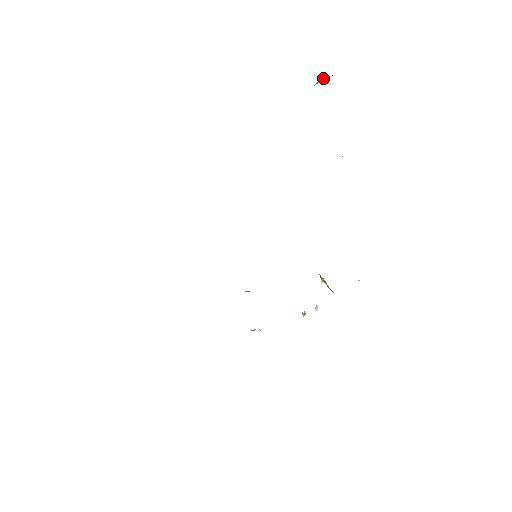
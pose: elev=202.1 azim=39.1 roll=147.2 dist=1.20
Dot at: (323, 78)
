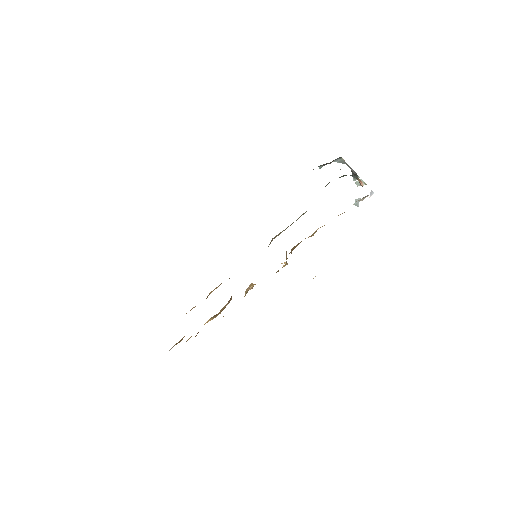
Dot at: occluded
